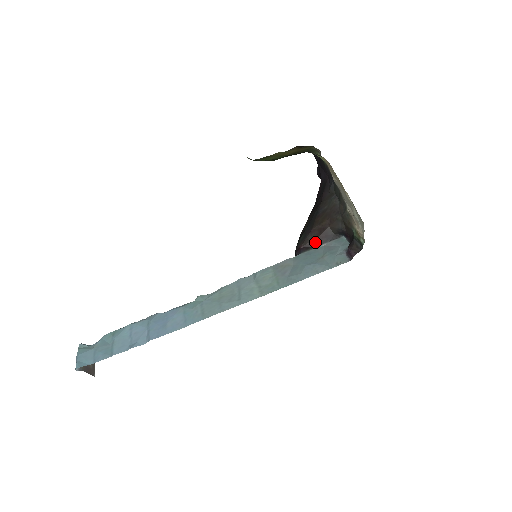
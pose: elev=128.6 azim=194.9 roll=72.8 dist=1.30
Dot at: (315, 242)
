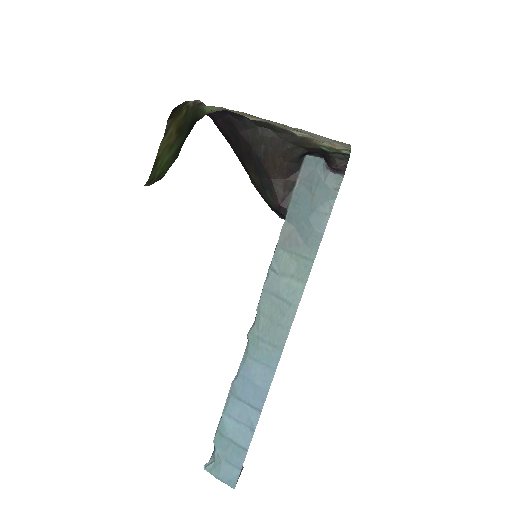
Dot at: (288, 187)
